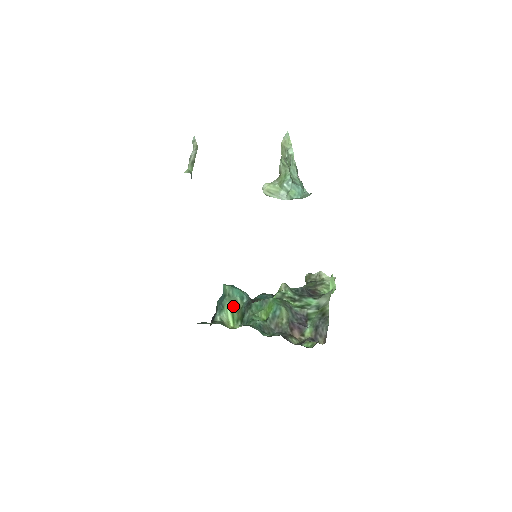
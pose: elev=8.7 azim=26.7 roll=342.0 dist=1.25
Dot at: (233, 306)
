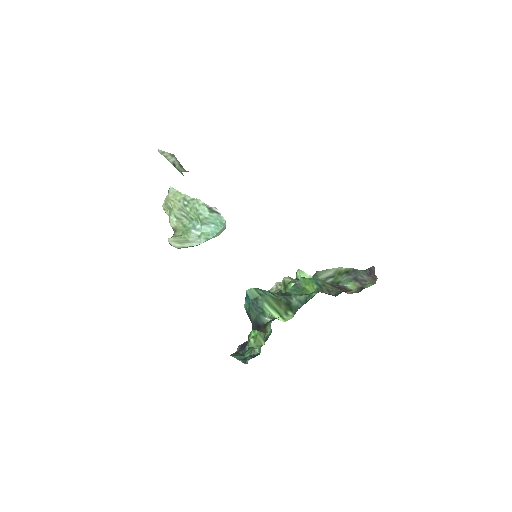
Dot at: (272, 303)
